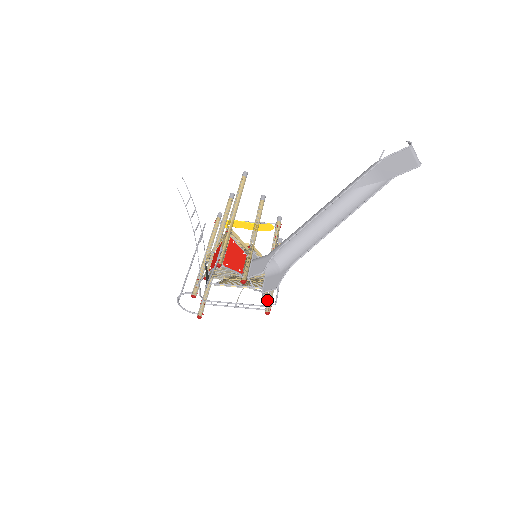
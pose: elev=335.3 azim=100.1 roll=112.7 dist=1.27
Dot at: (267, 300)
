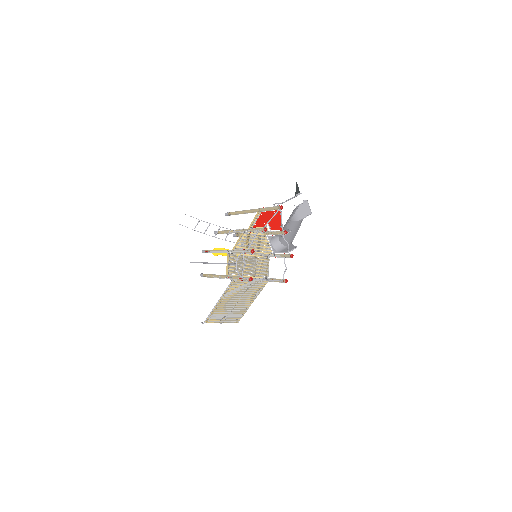
Dot at: (278, 279)
